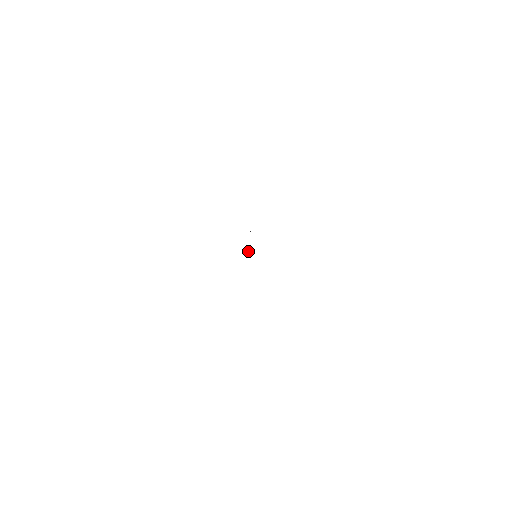
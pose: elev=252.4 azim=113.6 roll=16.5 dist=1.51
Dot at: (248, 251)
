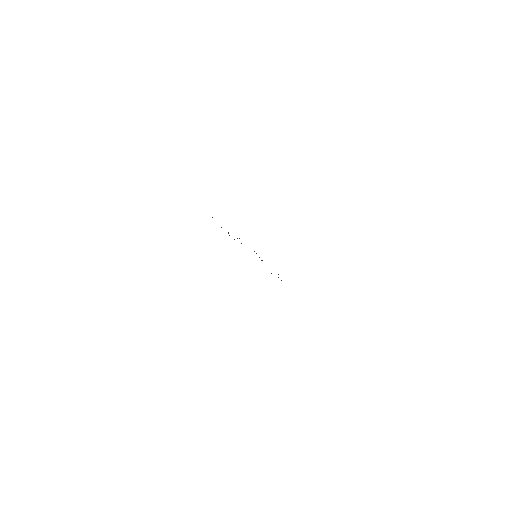
Dot at: occluded
